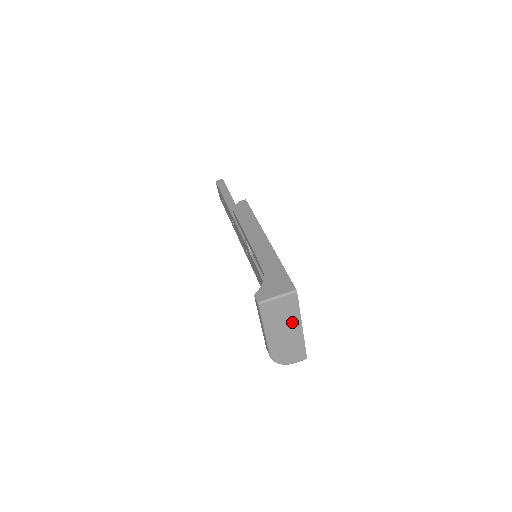
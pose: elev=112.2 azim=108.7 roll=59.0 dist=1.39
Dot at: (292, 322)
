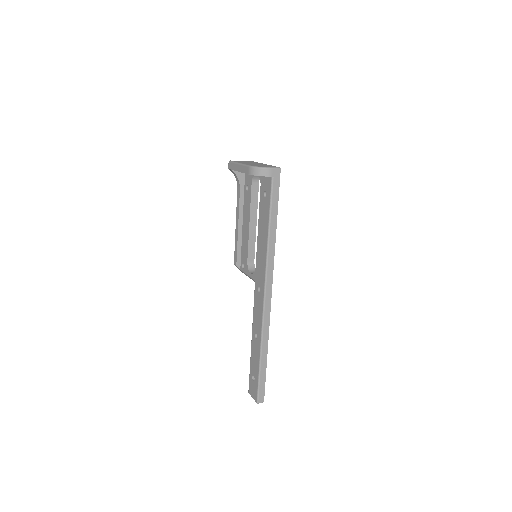
Dot at: occluded
